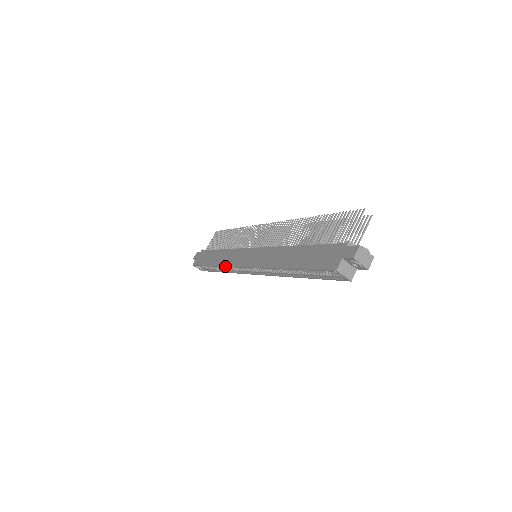
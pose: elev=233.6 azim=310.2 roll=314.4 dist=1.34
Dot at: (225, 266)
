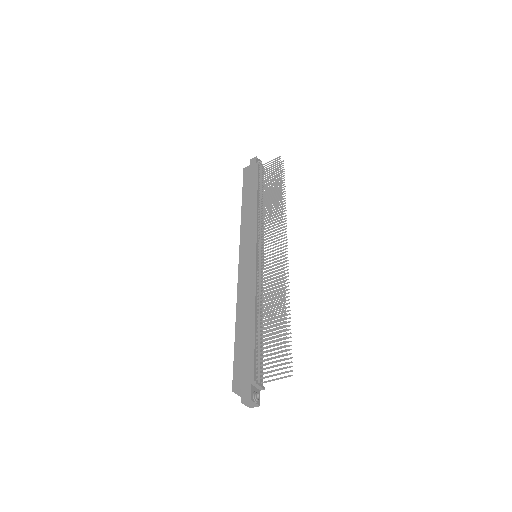
Dot at: (240, 229)
